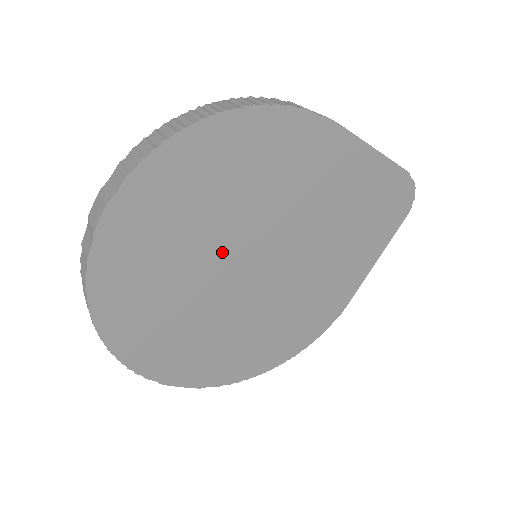
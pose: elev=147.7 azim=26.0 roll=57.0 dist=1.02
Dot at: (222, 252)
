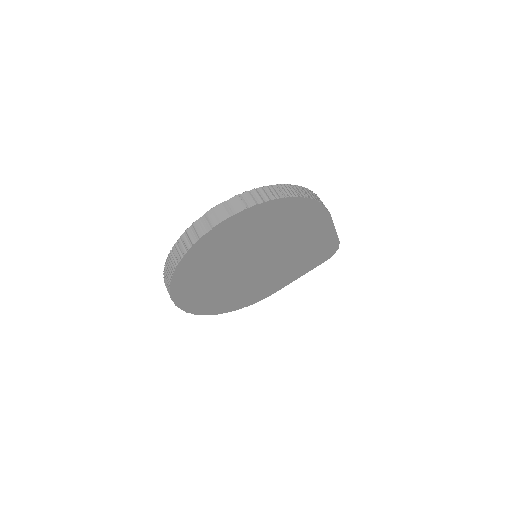
Dot at: (250, 252)
